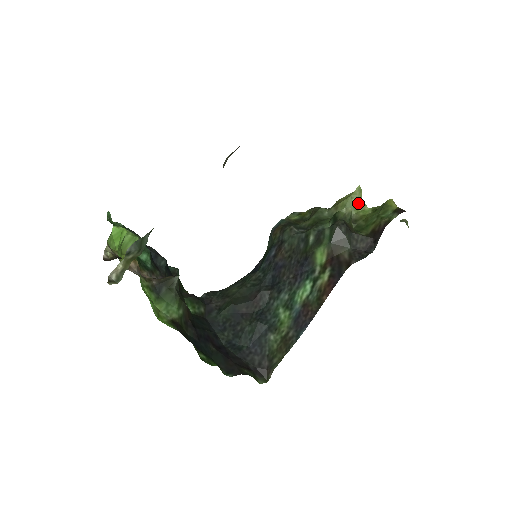
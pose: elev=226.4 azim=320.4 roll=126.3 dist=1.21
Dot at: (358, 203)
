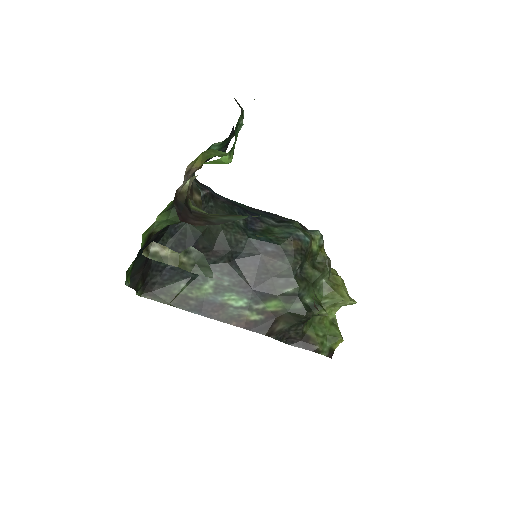
Dot at: (339, 305)
